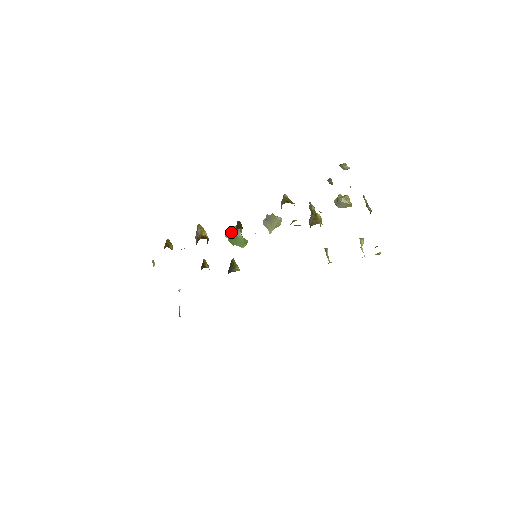
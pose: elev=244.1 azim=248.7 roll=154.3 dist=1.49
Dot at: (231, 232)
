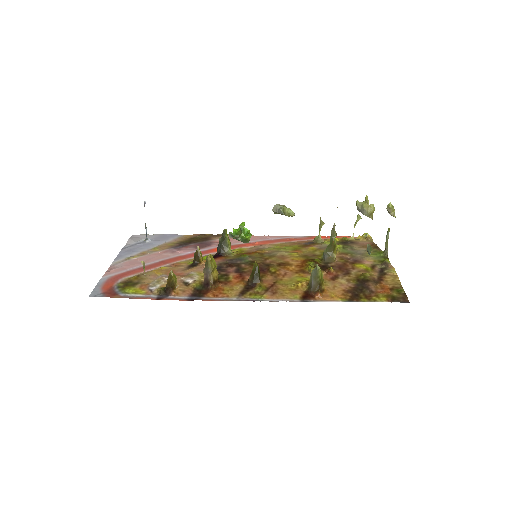
Dot at: (238, 240)
